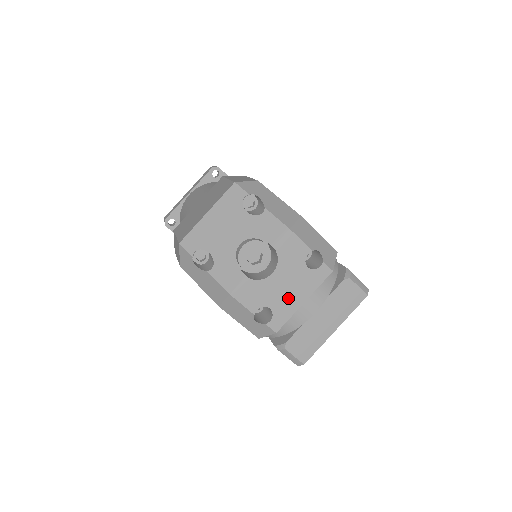
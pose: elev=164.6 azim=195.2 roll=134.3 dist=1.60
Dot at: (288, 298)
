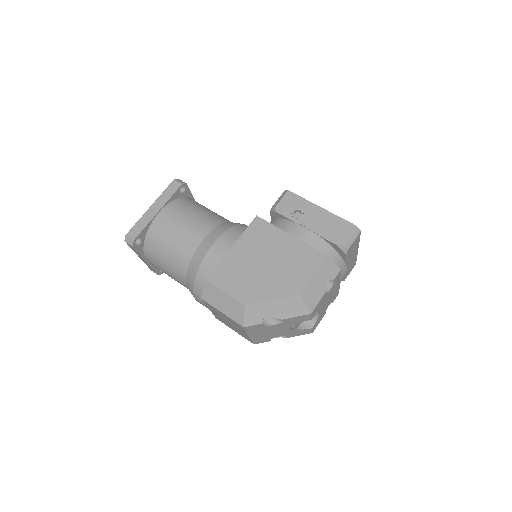
Dot at: (333, 295)
